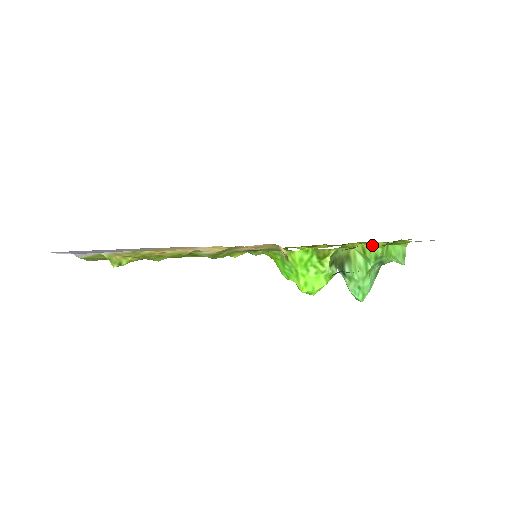
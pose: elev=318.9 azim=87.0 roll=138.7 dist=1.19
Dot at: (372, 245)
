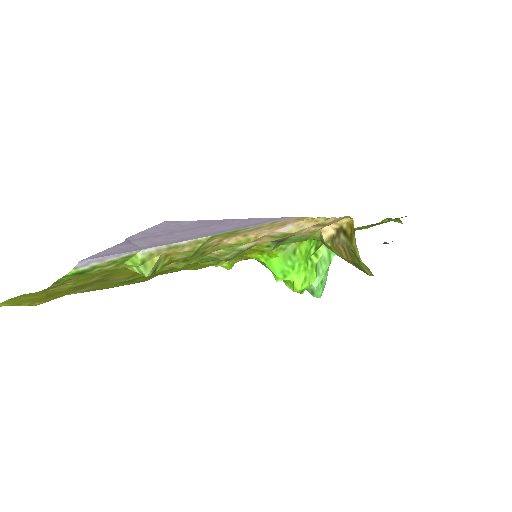
Dot at: occluded
